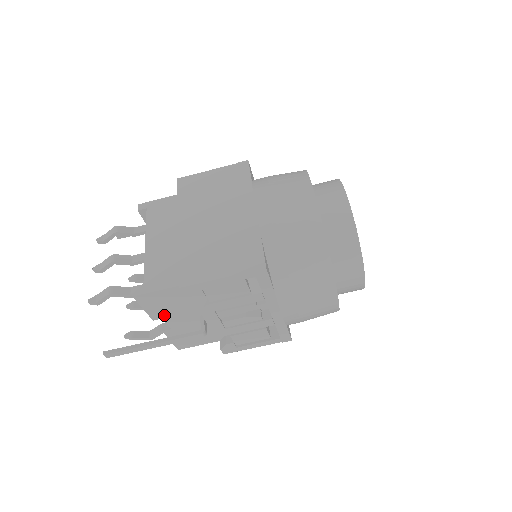
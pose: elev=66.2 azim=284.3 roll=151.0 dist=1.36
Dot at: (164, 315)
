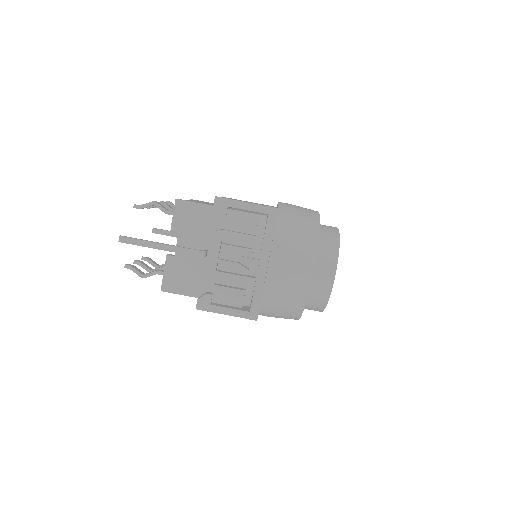
Dot at: (181, 234)
